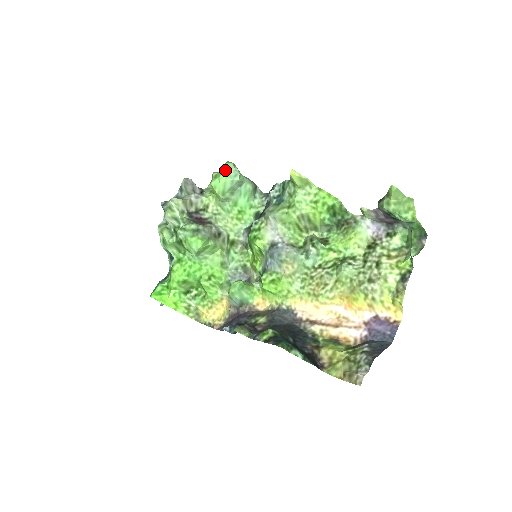
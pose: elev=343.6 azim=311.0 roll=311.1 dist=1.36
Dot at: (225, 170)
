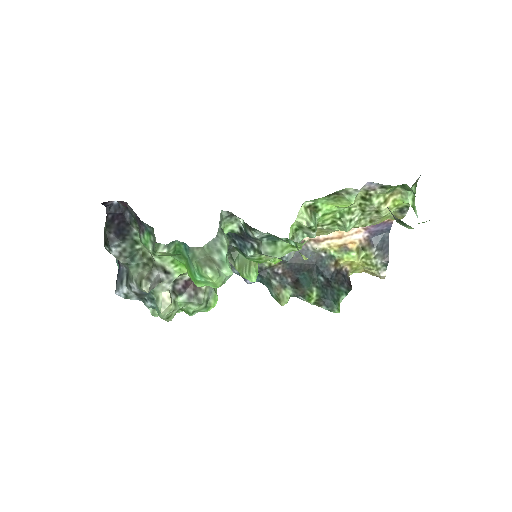
Dot at: occluded
